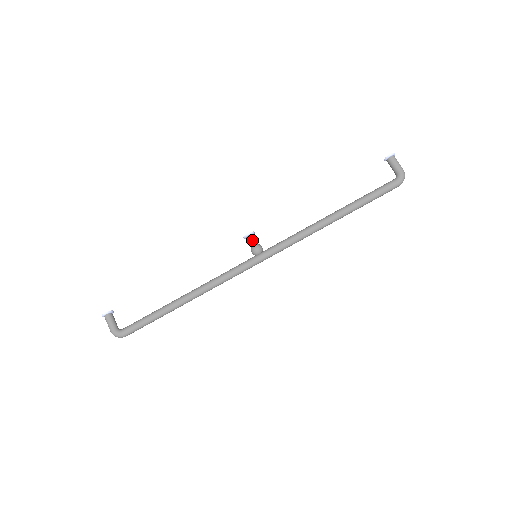
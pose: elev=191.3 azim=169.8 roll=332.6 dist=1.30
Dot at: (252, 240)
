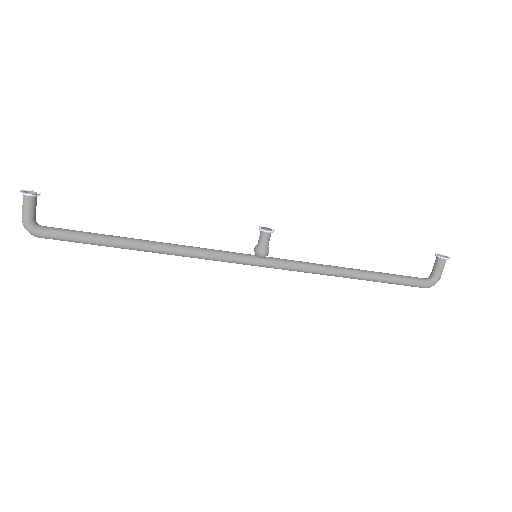
Dot at: (267, 240)
